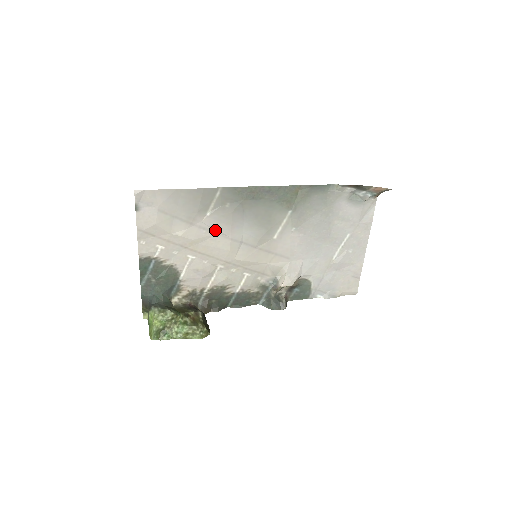
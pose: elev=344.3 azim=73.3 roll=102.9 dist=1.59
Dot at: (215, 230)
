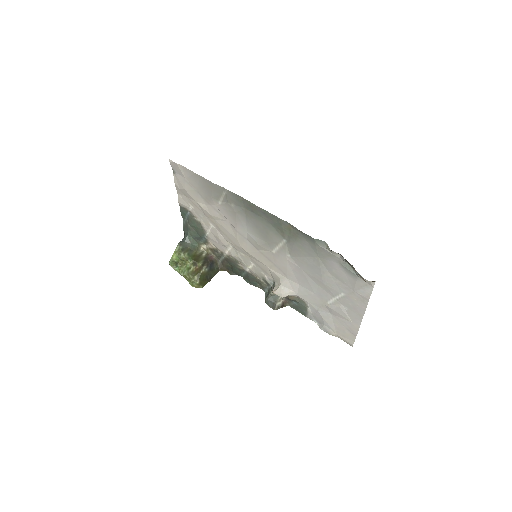
Dot at: (226, 217)
